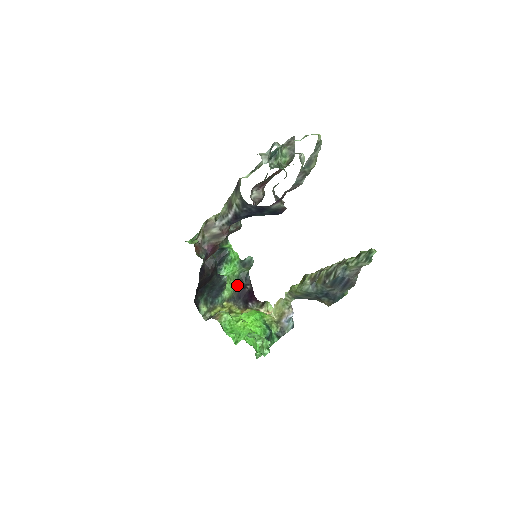
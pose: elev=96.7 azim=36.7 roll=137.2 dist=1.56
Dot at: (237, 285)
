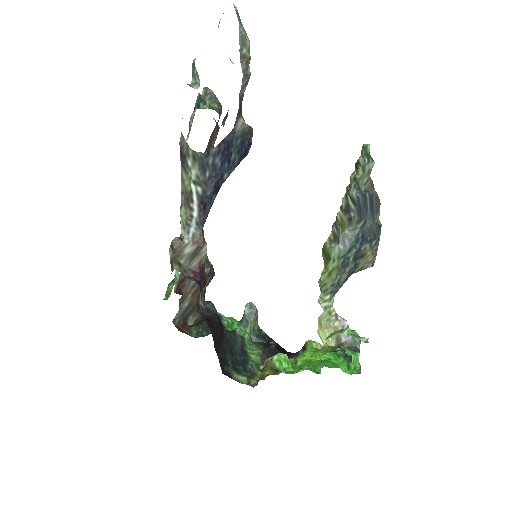
Dot at: (258, 348)
